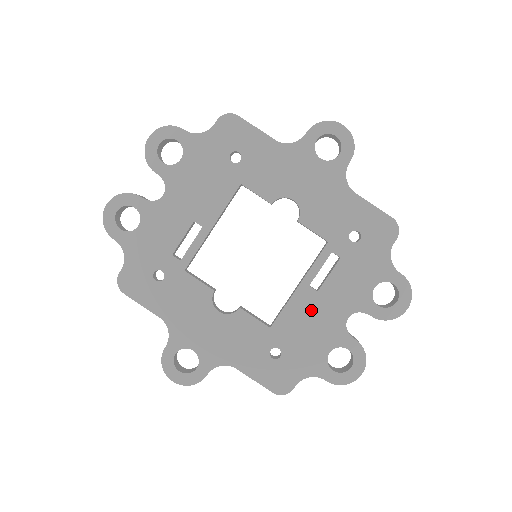
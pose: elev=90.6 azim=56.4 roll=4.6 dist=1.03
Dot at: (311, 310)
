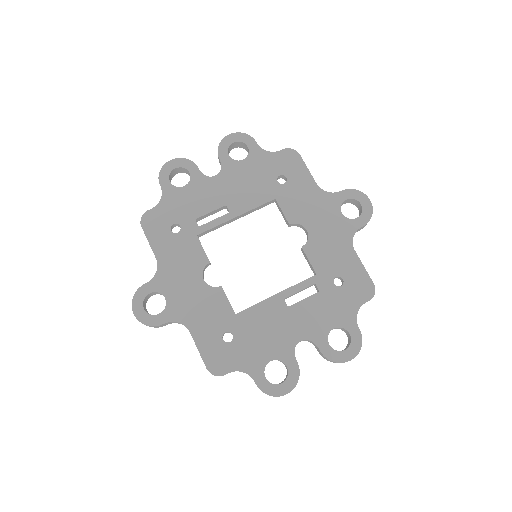
Dot at: (275, 318)
